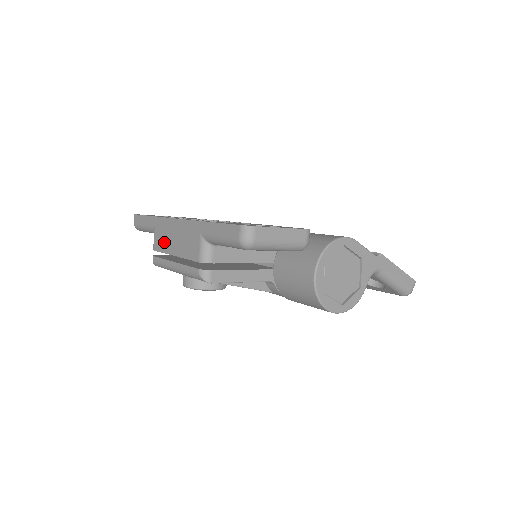
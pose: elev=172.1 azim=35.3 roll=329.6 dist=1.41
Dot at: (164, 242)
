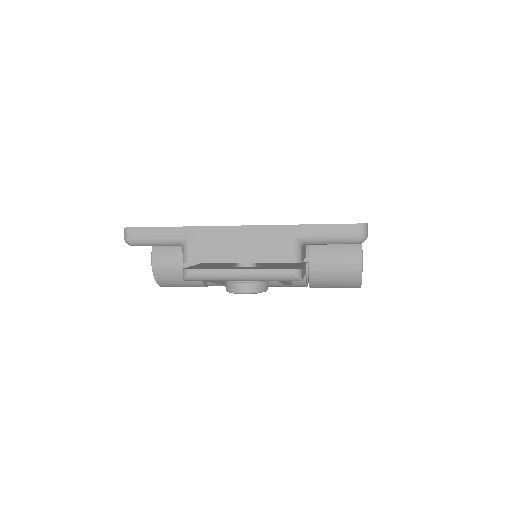
Dot at: (215, 252)
